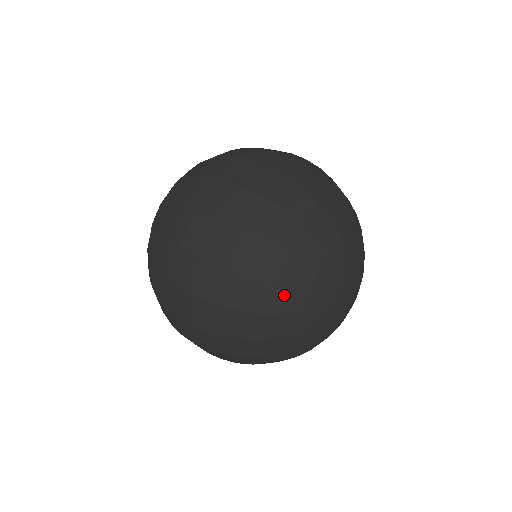
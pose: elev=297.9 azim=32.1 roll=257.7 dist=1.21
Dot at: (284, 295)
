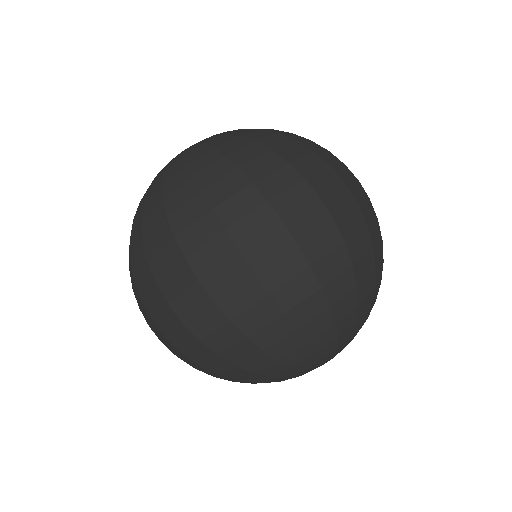
Dot at: (247, 374)
